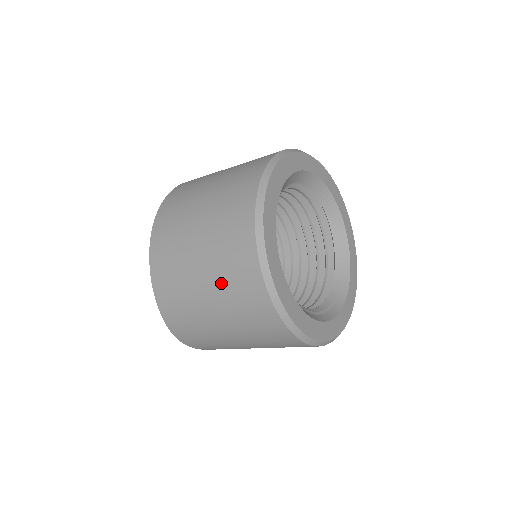
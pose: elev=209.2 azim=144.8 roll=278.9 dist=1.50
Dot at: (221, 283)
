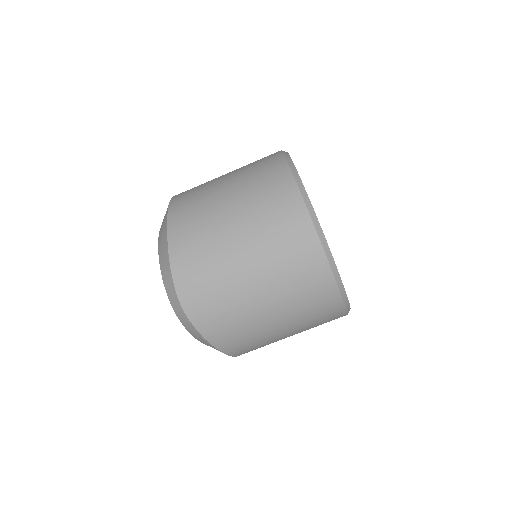
Dot at: (248, 190)
